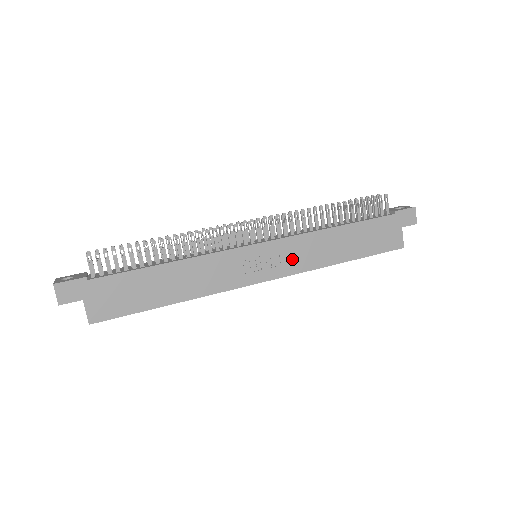
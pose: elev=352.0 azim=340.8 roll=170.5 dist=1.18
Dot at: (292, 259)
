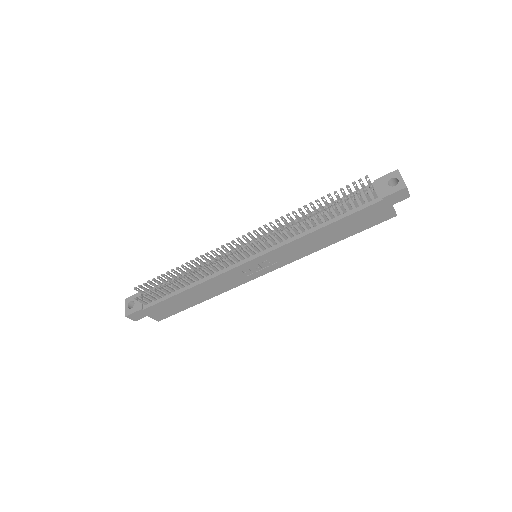
Dot at: (285, 257)
